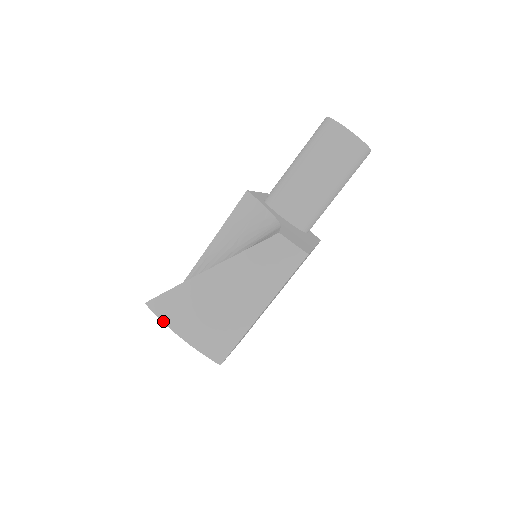
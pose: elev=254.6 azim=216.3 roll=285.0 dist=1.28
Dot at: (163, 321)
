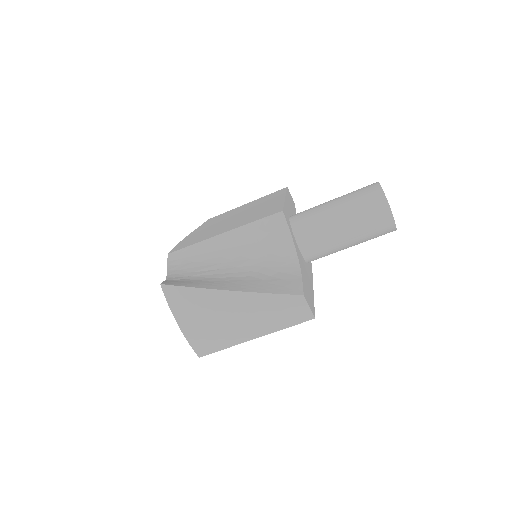
Dot at: (170, 308)
